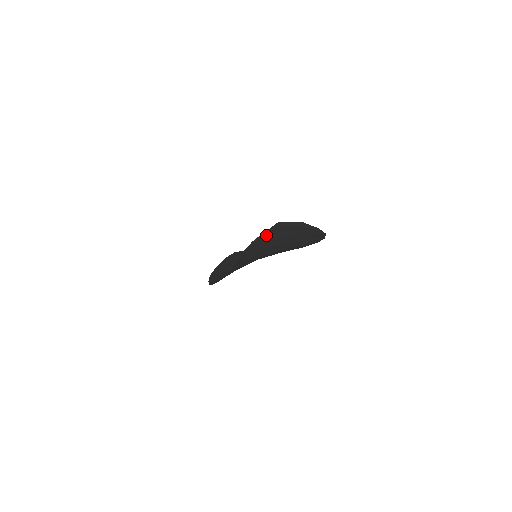
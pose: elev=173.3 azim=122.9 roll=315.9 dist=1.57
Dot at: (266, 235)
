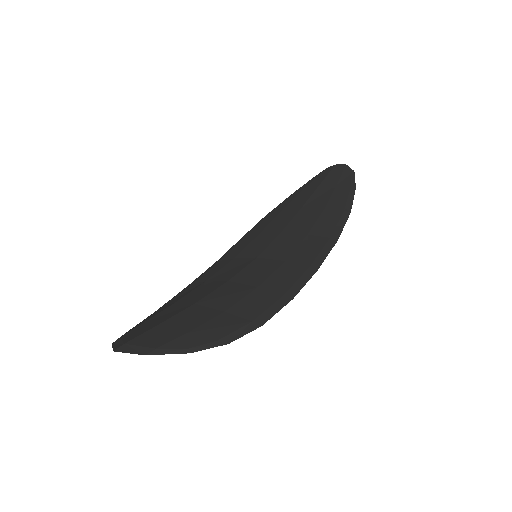
Dot at: occluded
